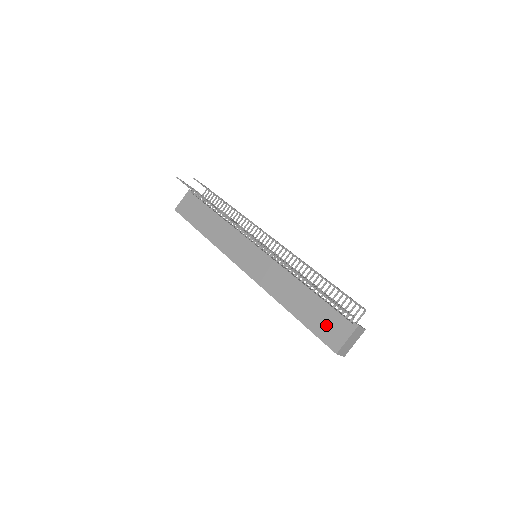
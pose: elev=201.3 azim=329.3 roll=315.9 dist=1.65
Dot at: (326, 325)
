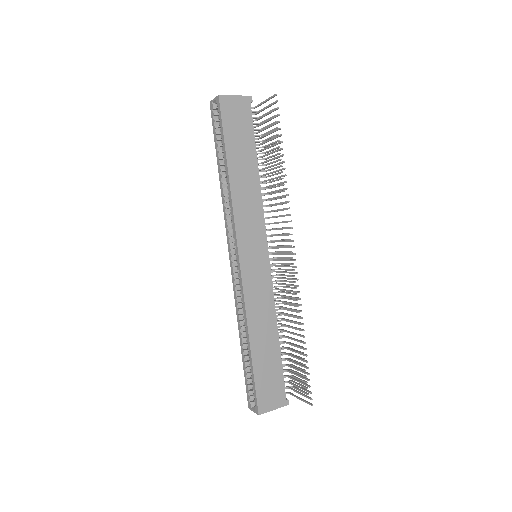
Dot at: (269, 385)
